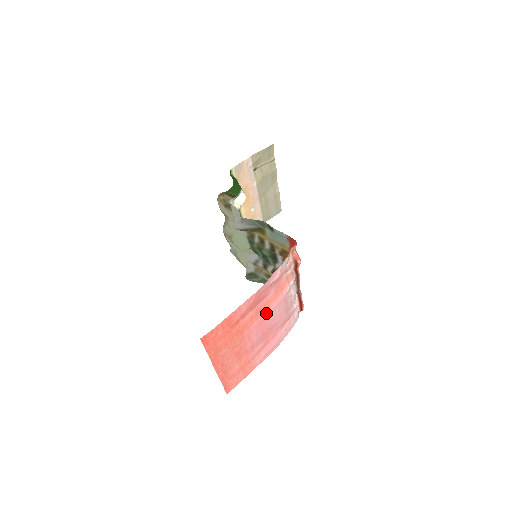
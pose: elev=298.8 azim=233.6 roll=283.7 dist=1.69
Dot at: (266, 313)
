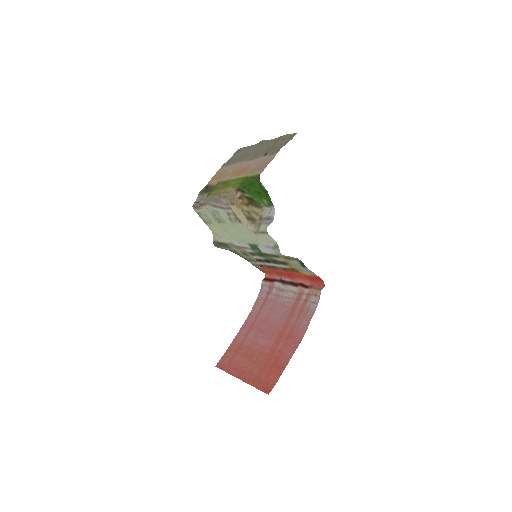
Dot at: (279, 328)
